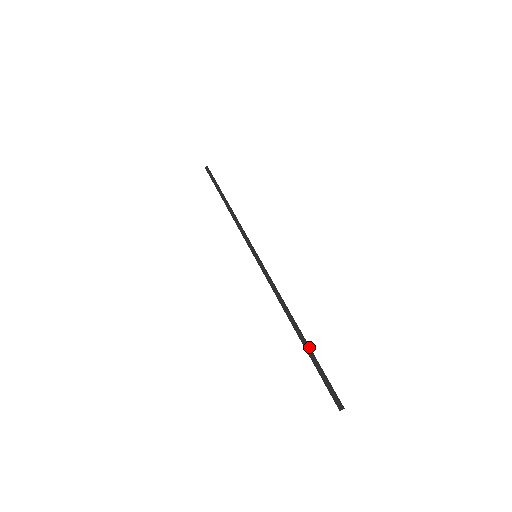
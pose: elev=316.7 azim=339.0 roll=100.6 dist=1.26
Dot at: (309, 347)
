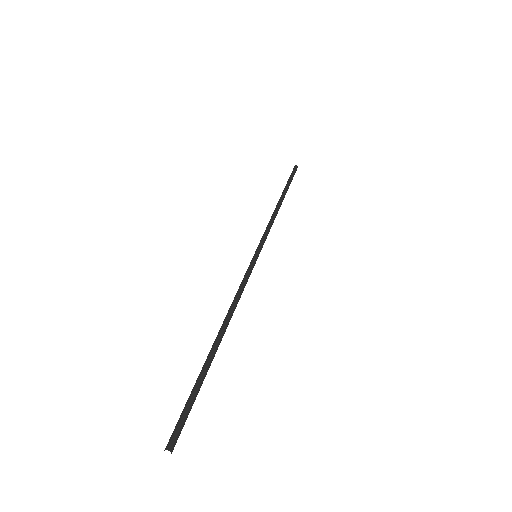
Dot at: (209, 366)
